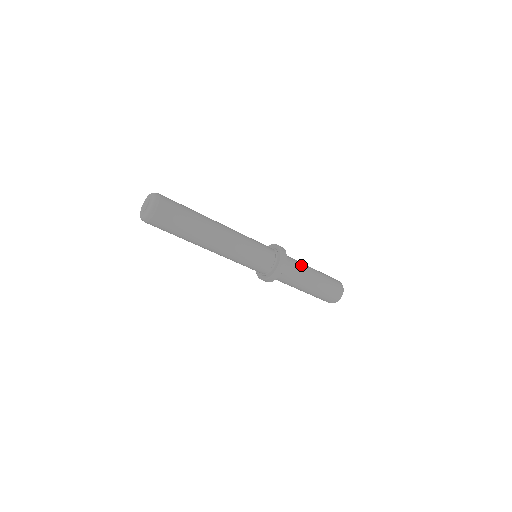
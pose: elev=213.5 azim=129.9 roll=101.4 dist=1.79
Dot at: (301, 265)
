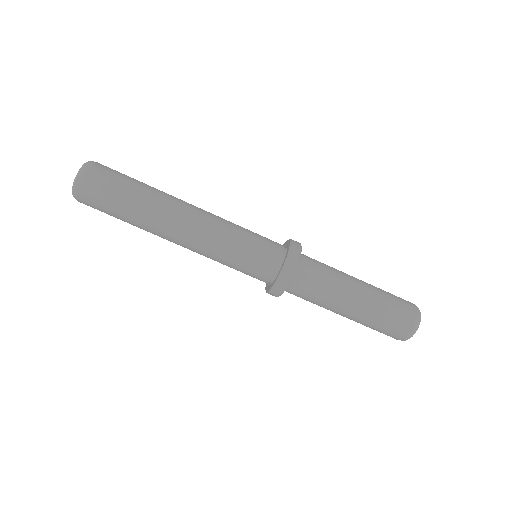
Dot at: (332, 268)
